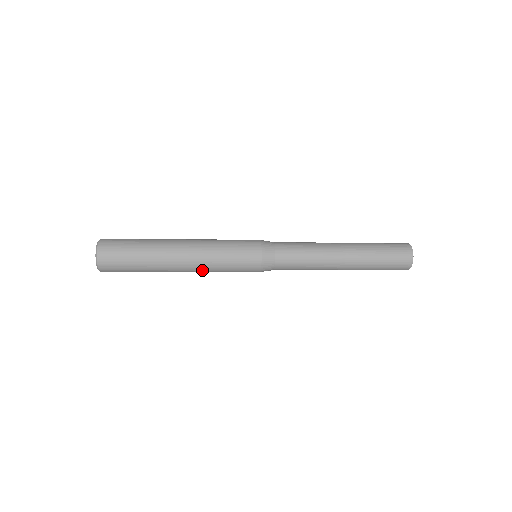
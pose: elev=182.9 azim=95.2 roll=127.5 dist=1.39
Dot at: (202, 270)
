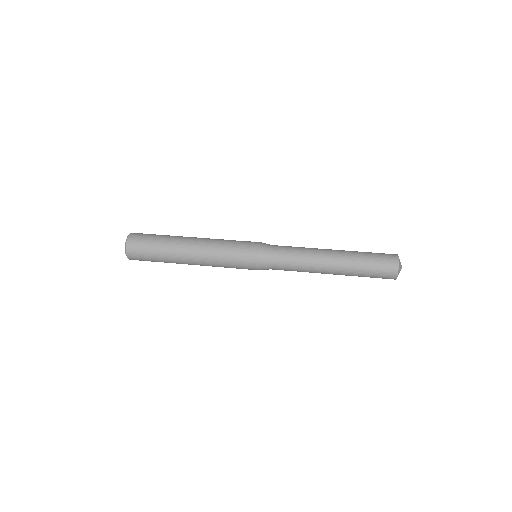
Dot at: occluded
